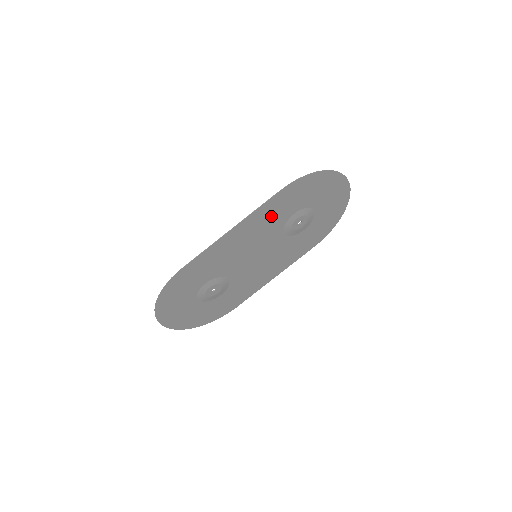
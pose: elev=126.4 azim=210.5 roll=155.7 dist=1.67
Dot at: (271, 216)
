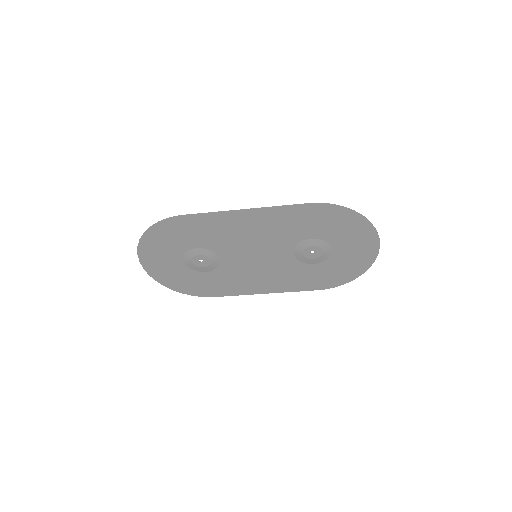
Dot at: (288, 224)
